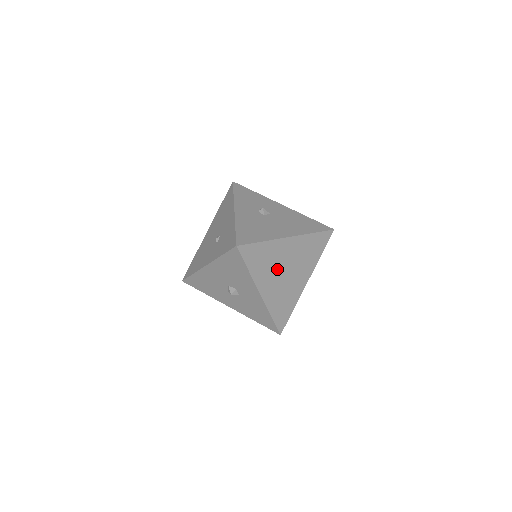
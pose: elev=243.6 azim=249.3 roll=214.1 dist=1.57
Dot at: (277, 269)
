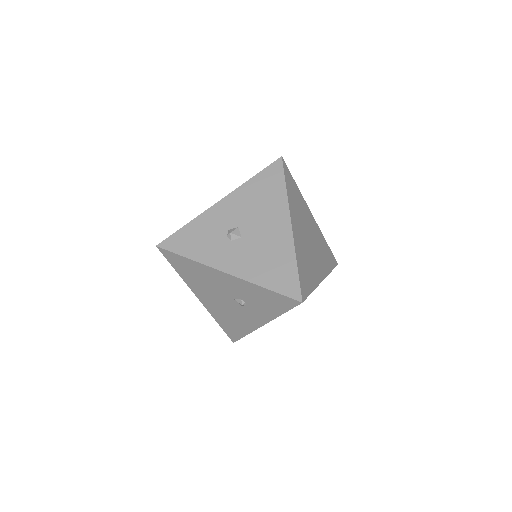
Dot at: (309, 252)
